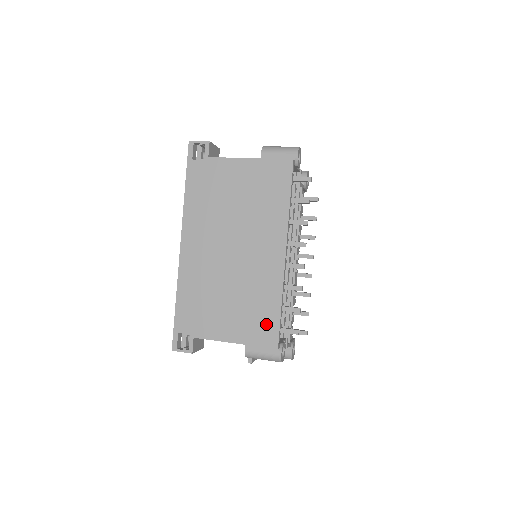
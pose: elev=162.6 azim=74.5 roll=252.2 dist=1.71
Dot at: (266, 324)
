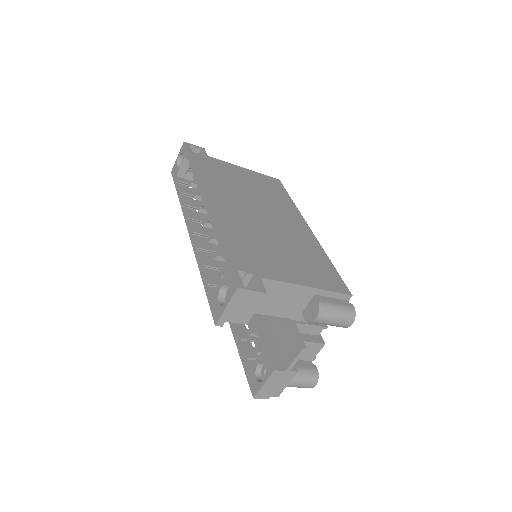
Dot at: (328, 274)
